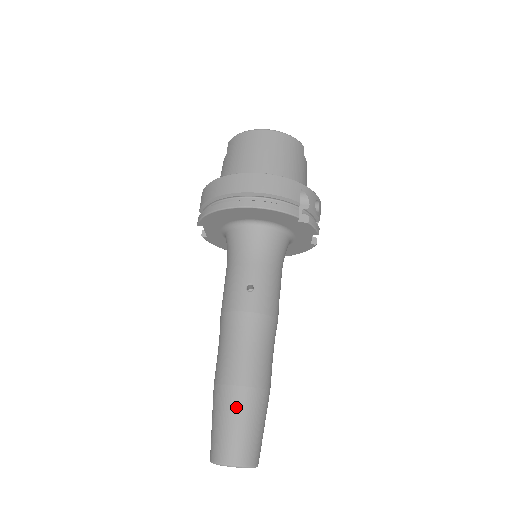
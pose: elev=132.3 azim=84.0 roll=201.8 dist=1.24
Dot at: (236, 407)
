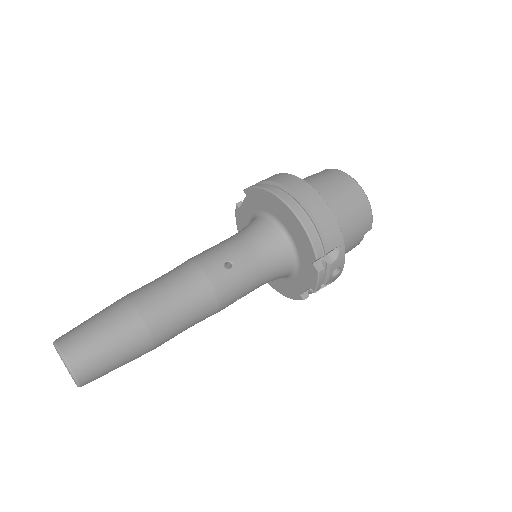
Dot at: (120, 325)
